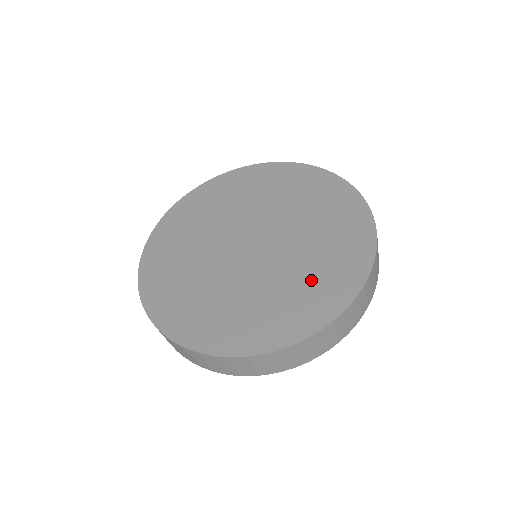
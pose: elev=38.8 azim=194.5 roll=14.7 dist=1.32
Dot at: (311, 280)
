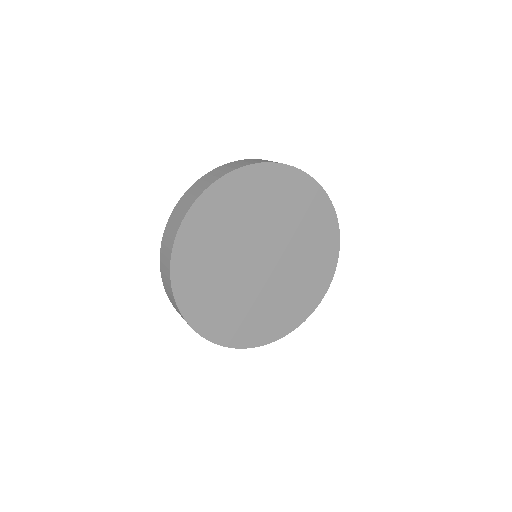
Dot at: (264, 316)
